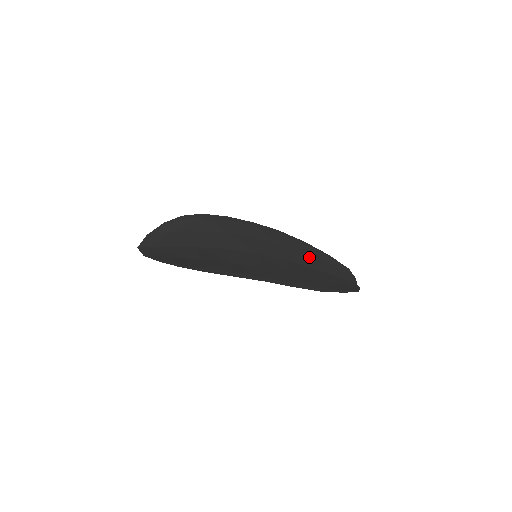
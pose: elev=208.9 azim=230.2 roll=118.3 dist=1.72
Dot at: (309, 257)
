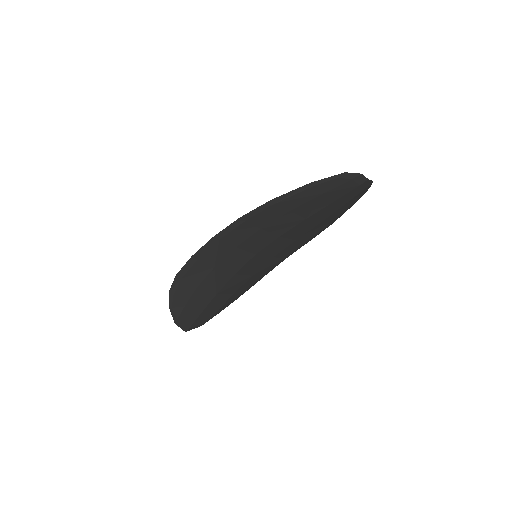
Dot at: occluded
